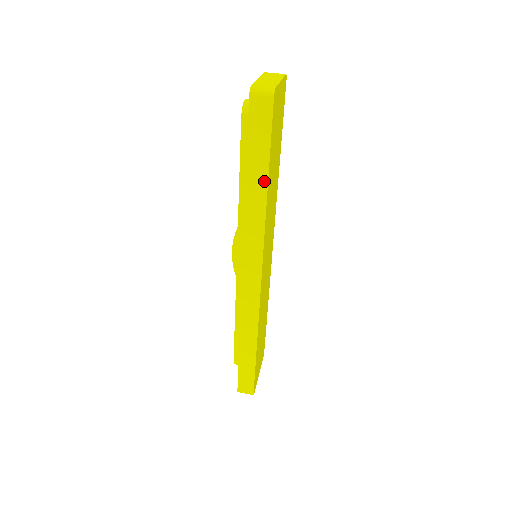
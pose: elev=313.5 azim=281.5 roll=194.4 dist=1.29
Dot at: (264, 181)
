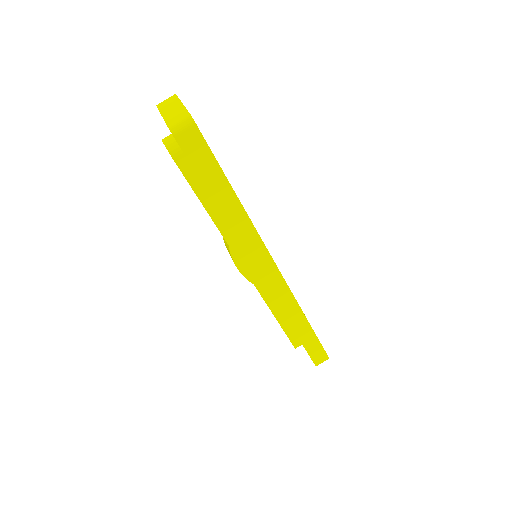
Dot at: (232, 195)
